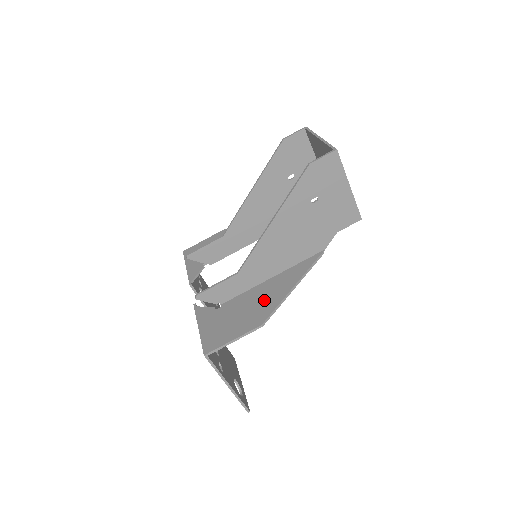
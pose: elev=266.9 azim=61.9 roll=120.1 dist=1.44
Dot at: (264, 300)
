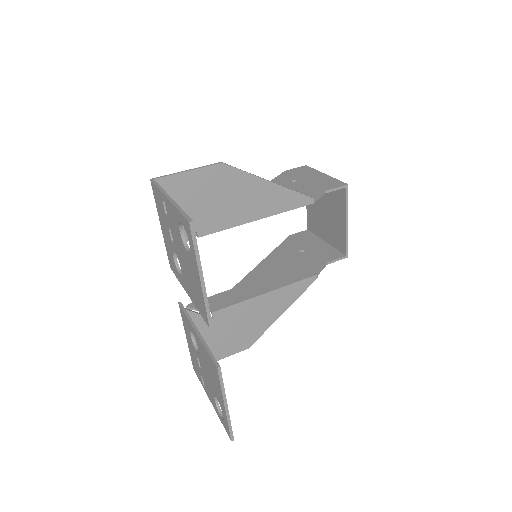
Dot at: (238, 192)
